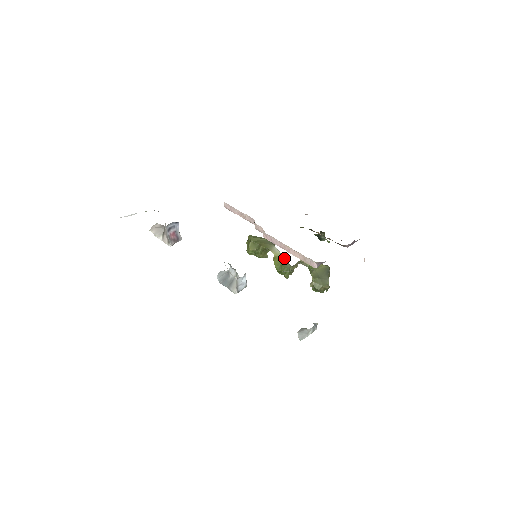
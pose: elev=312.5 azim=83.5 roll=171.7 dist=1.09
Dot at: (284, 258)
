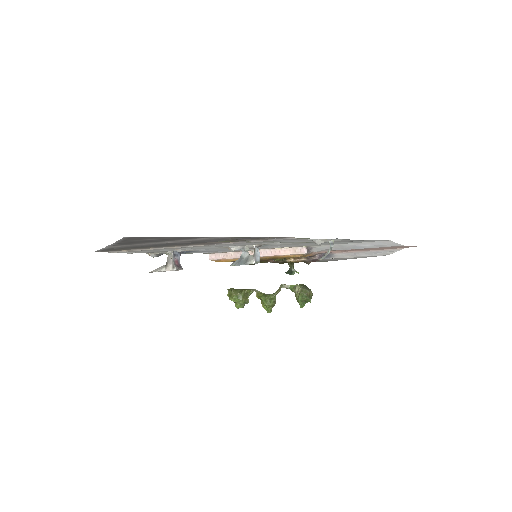
Dot at: (265, 294)
